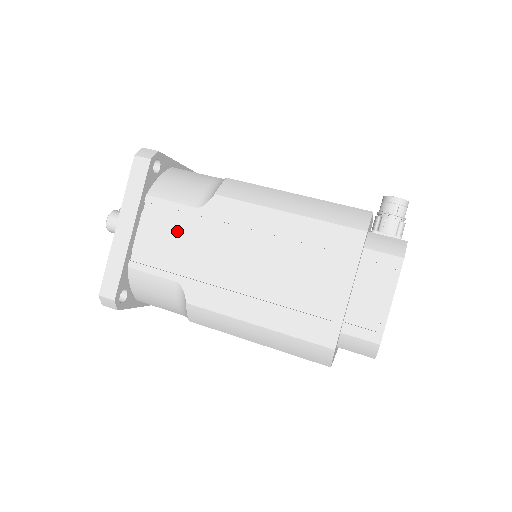
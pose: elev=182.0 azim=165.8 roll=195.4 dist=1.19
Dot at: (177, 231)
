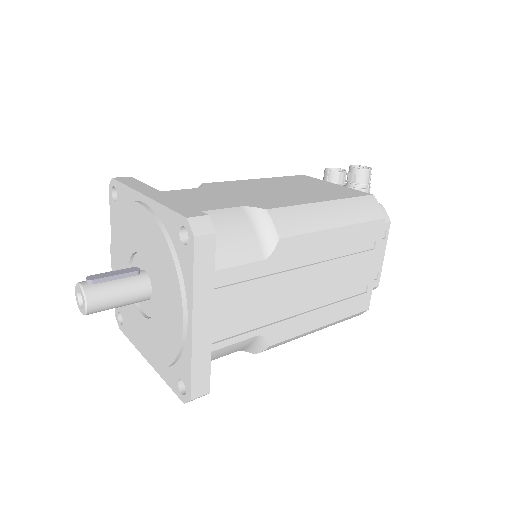
Dot at: (250, 291)
